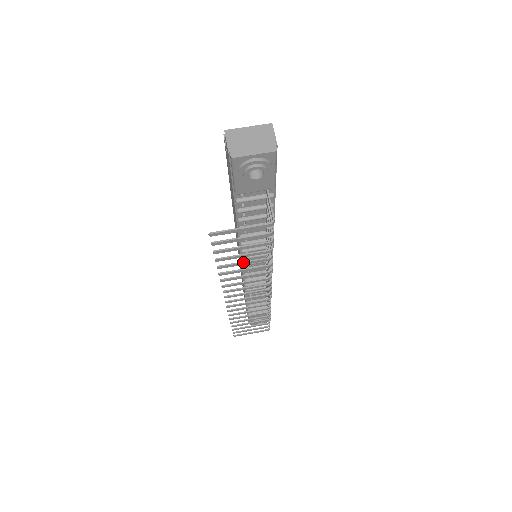
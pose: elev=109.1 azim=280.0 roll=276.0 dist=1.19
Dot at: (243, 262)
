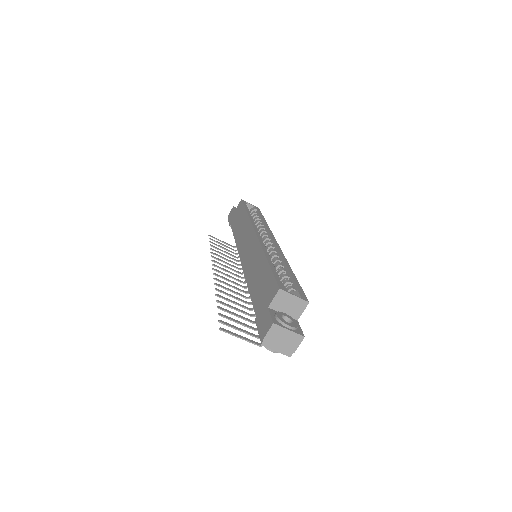
Dot at: (234, 309)
